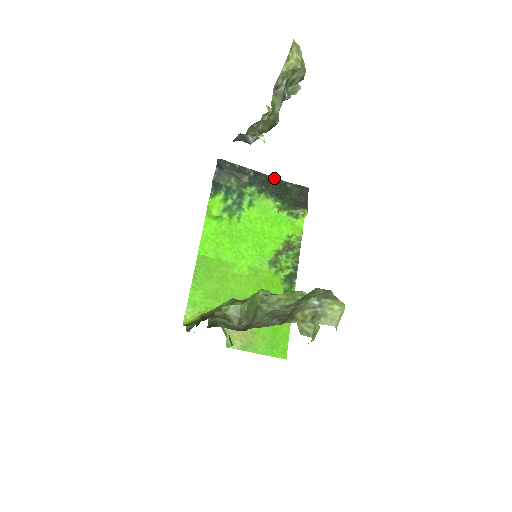
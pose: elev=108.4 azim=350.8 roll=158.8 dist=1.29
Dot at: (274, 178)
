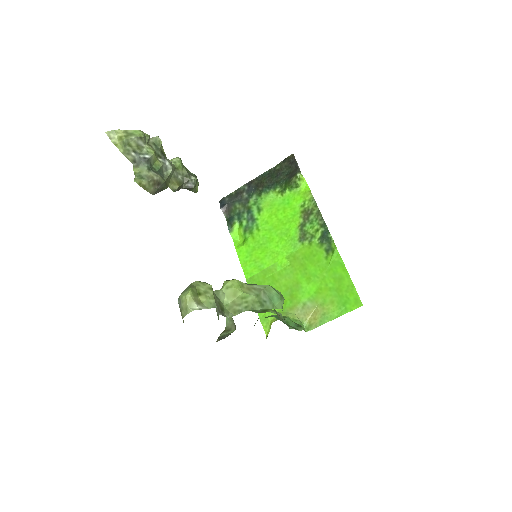
Dot at: (264, 174)
